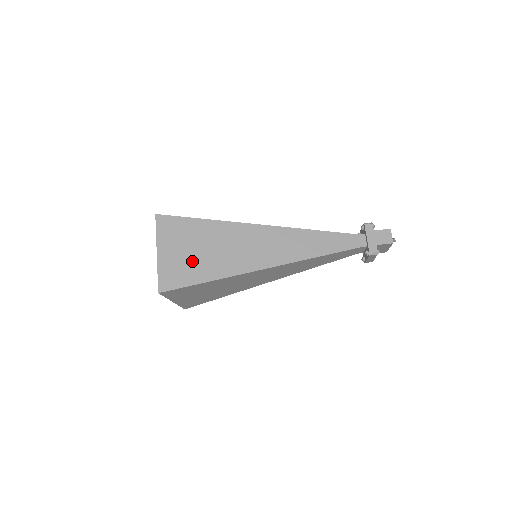
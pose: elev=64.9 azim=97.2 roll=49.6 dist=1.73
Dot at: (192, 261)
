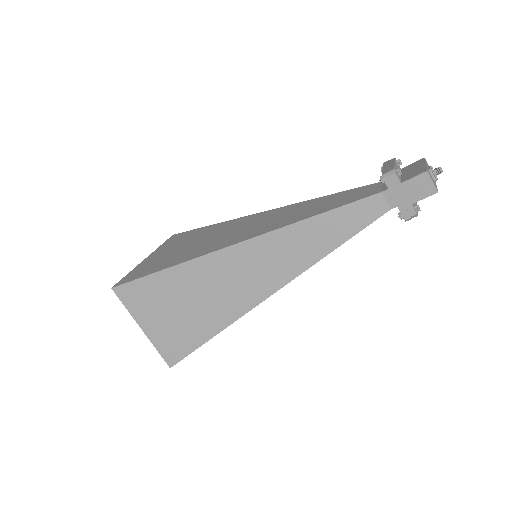
Dot at: (183, 323)
